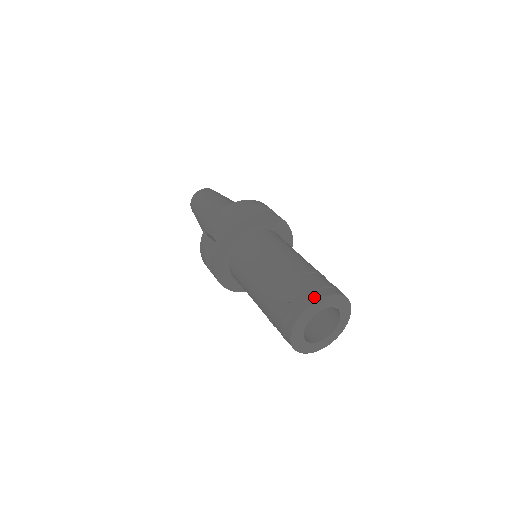
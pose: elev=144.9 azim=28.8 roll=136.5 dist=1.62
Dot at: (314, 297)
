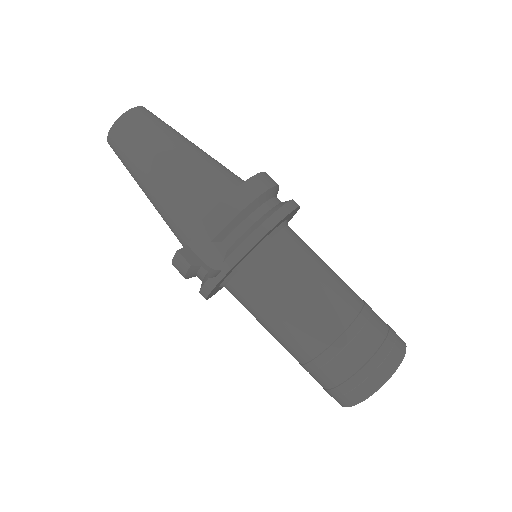
Dot at: (379, 379)
